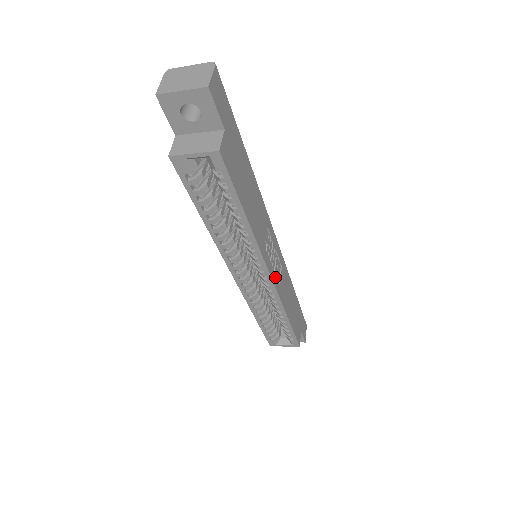
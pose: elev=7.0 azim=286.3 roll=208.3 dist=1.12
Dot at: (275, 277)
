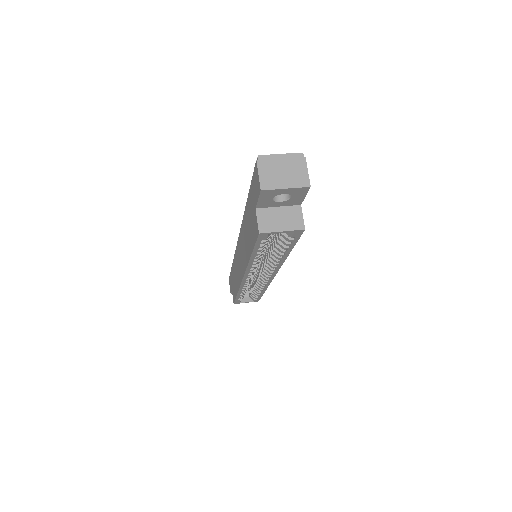
Dot at: occluded
